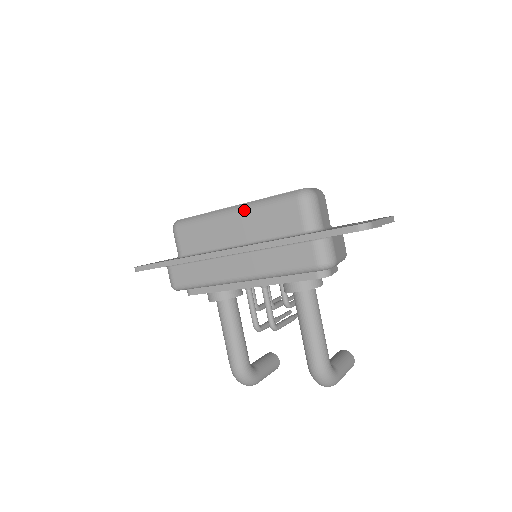
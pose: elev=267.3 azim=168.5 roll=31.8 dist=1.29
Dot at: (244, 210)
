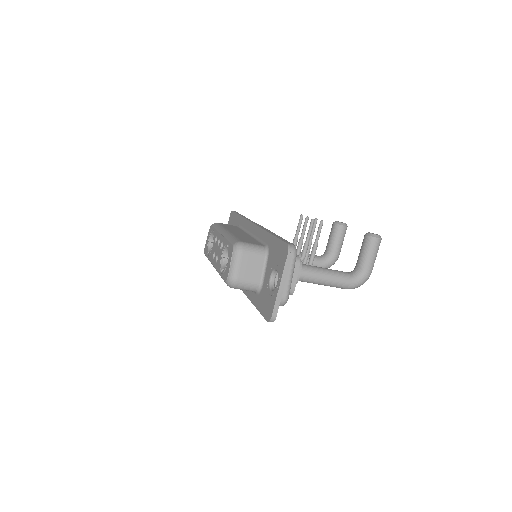
Dot at: occluded
